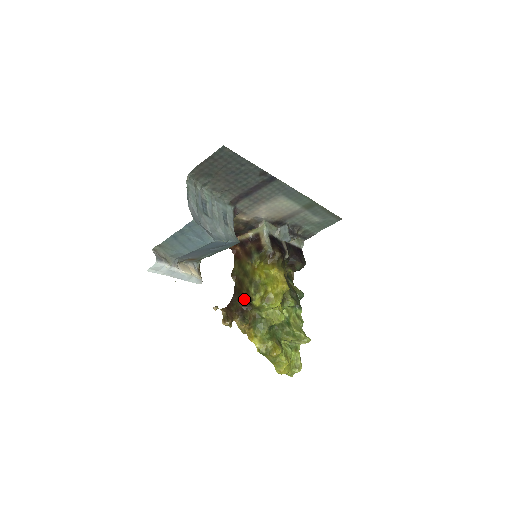
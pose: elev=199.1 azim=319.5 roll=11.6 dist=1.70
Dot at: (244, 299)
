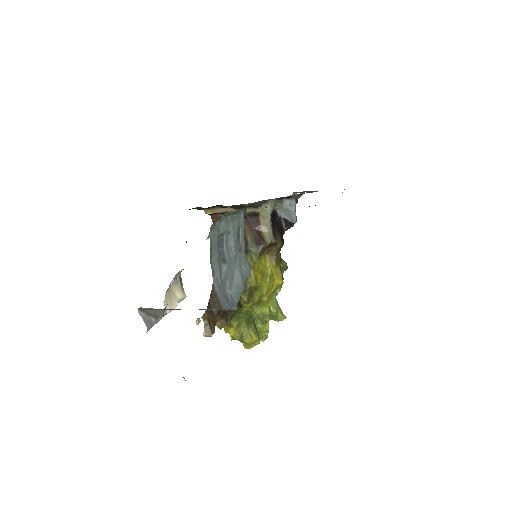
Dot at: occluded
